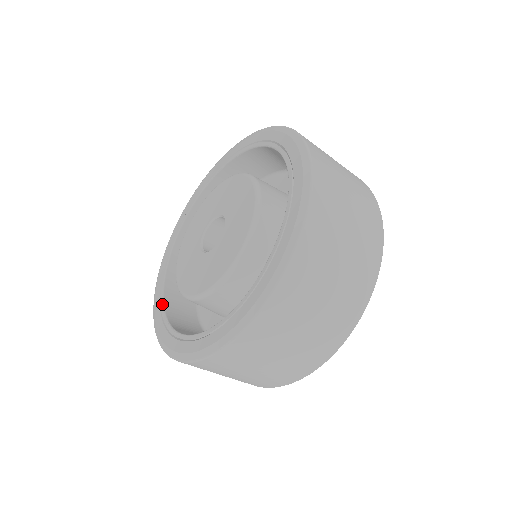
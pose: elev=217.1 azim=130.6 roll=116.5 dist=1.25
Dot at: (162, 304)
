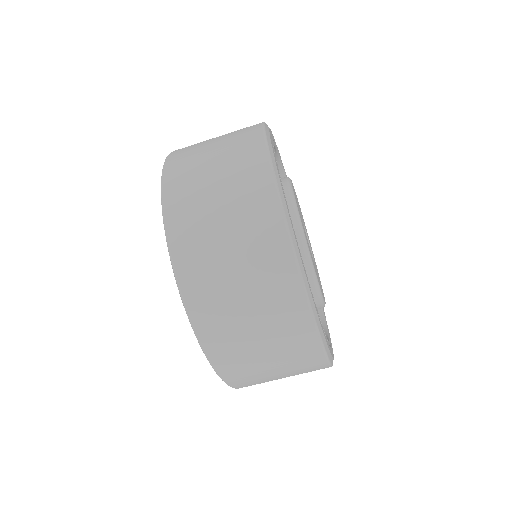
Dot at: occluded
